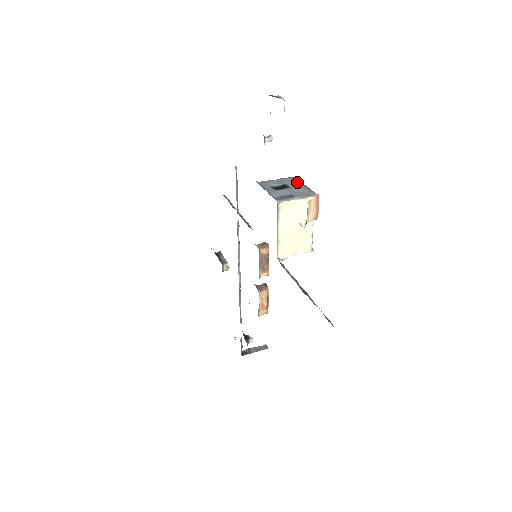
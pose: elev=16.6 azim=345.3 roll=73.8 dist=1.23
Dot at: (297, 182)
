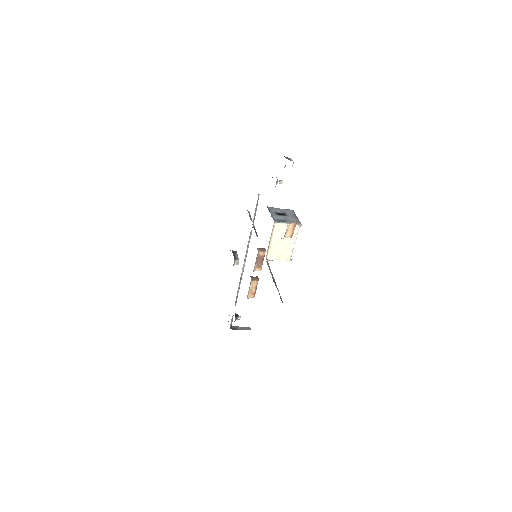
Dot at: (293, 214)
